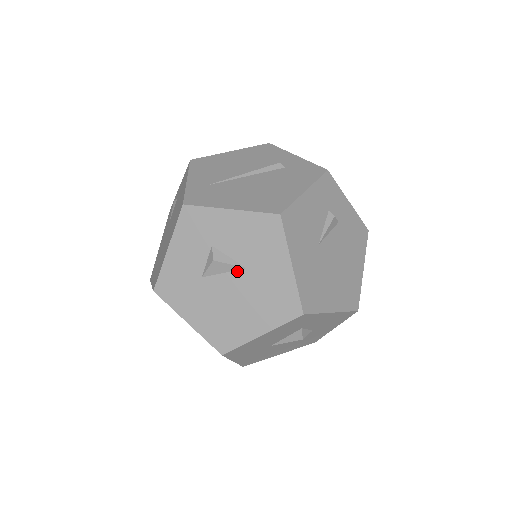
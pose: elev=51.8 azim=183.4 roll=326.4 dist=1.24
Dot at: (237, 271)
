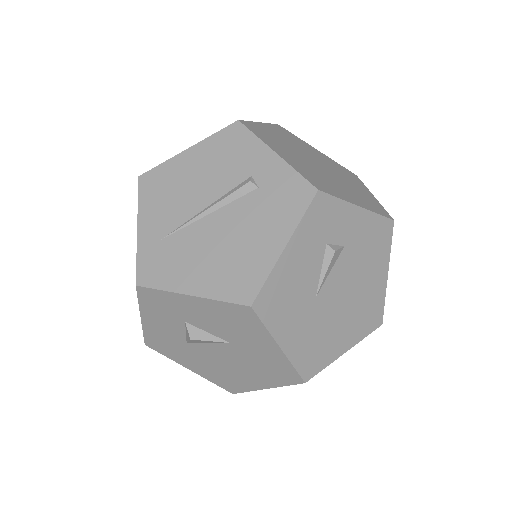
Dot at: (221, 344)
